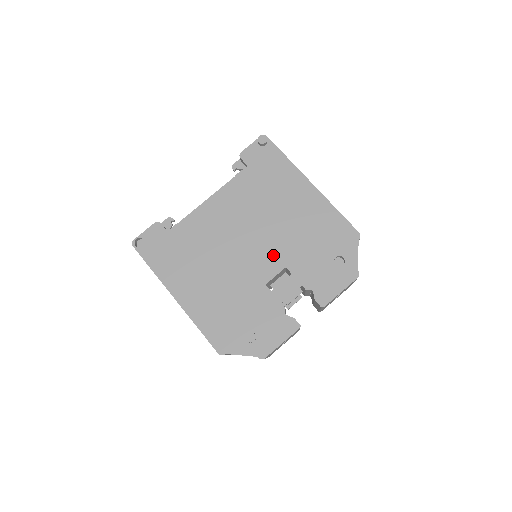
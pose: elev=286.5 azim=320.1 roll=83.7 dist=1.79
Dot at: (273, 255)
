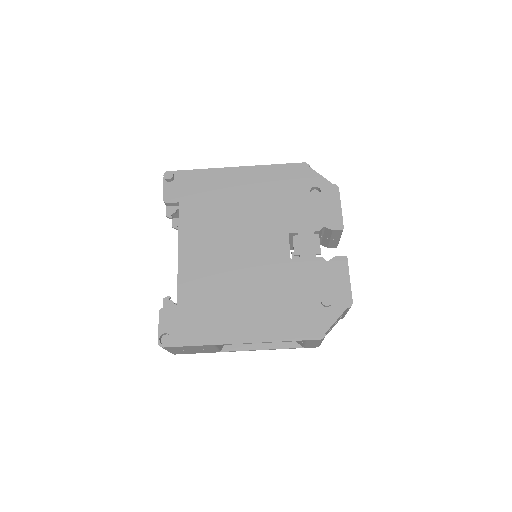
Dot at: (270, 235)
